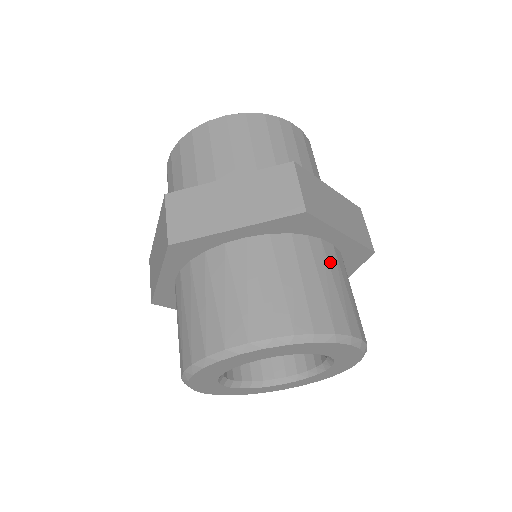
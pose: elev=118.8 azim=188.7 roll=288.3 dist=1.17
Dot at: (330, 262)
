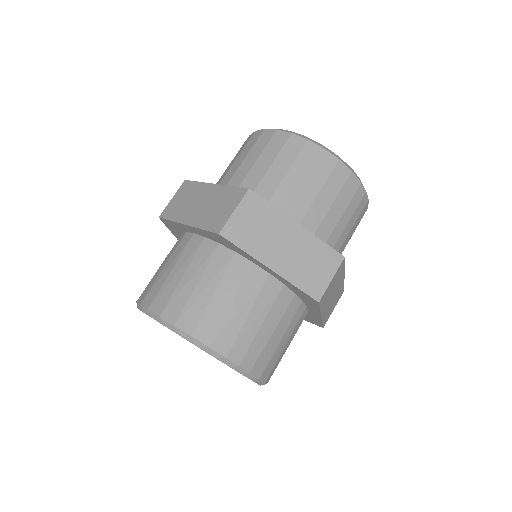
Dot at: (297, 326)
